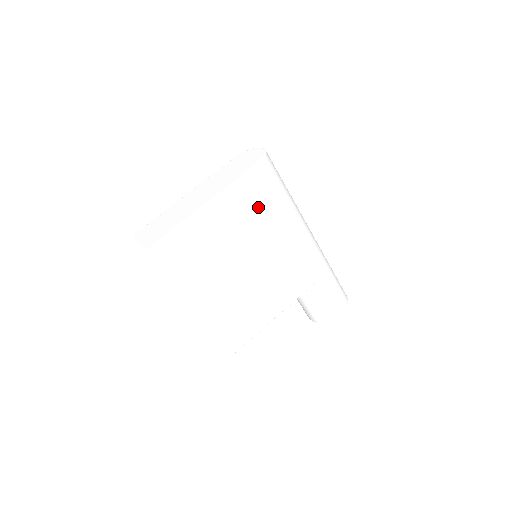
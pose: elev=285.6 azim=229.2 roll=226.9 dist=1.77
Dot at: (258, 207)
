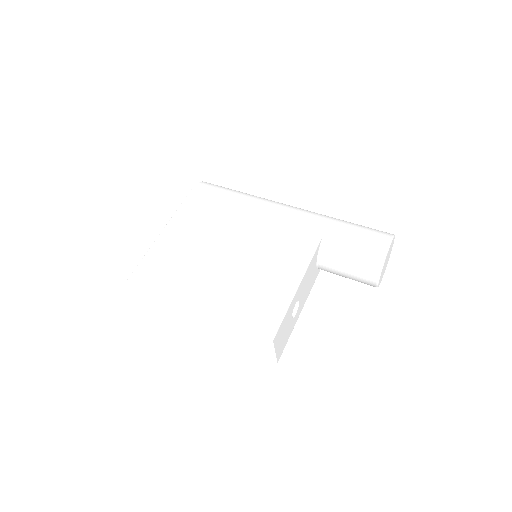
Dot at: (213, 208)
